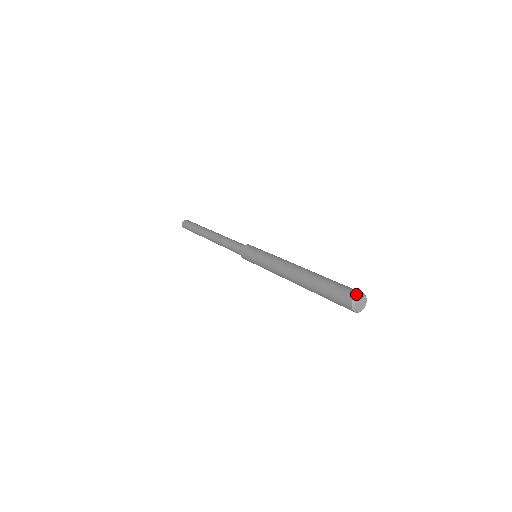
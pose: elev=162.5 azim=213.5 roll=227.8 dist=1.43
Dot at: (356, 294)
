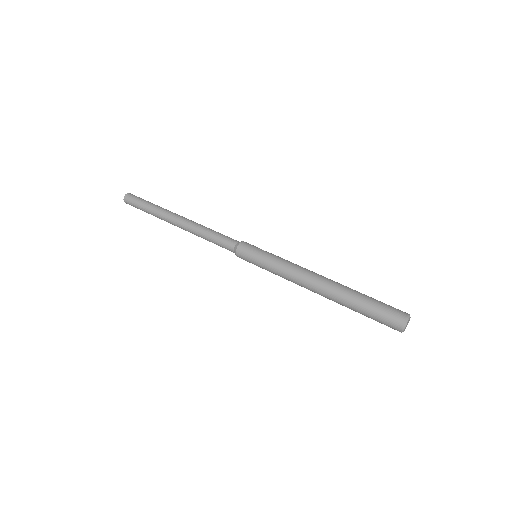
Dot at: (401, 328)
